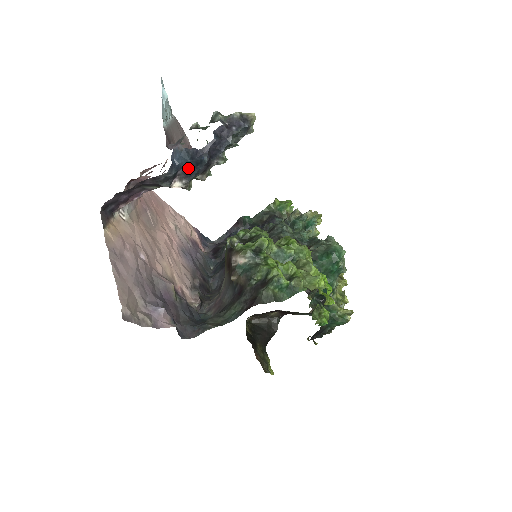
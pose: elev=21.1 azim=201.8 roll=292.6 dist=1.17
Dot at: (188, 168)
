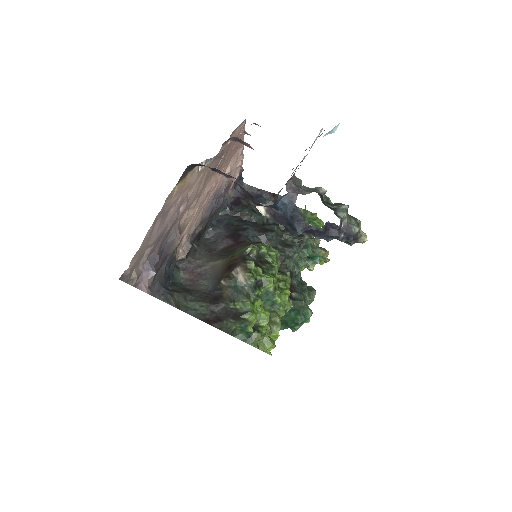
Dot at: (281, 217)
